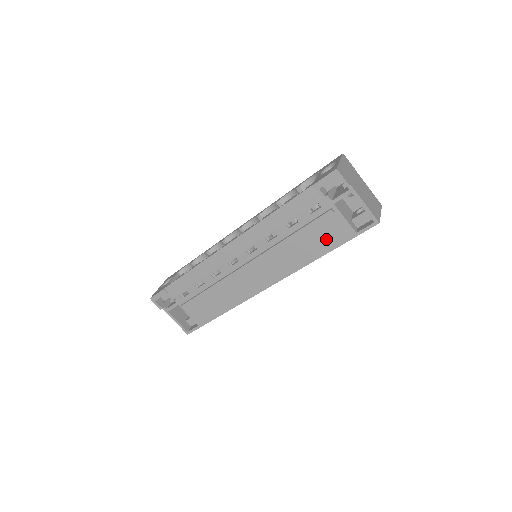
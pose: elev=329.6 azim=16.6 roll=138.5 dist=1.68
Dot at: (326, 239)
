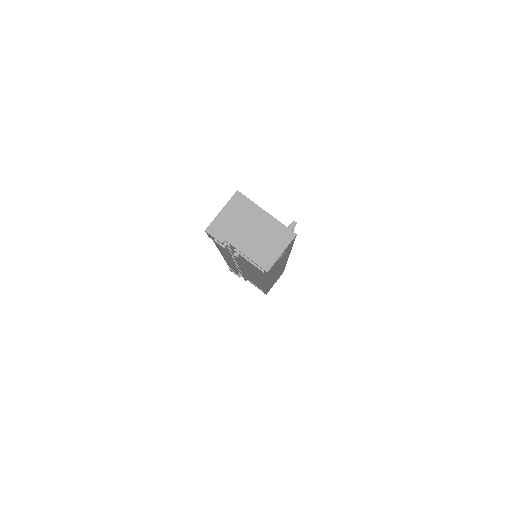
Dot at: (256, 270)
